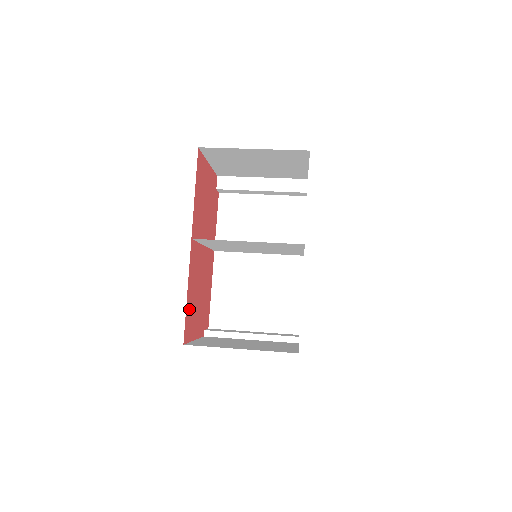
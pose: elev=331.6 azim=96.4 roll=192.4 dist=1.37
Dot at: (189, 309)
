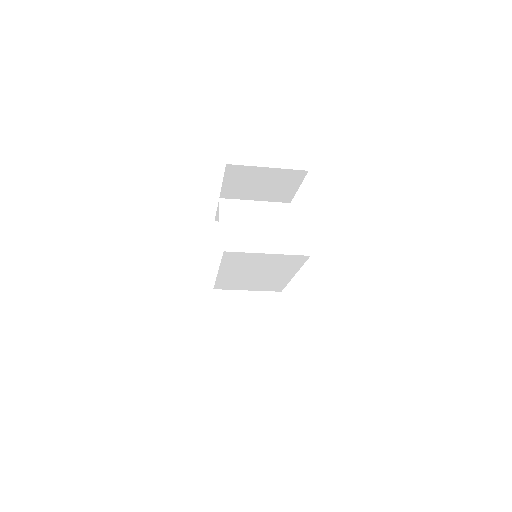
Dot at: occluded
